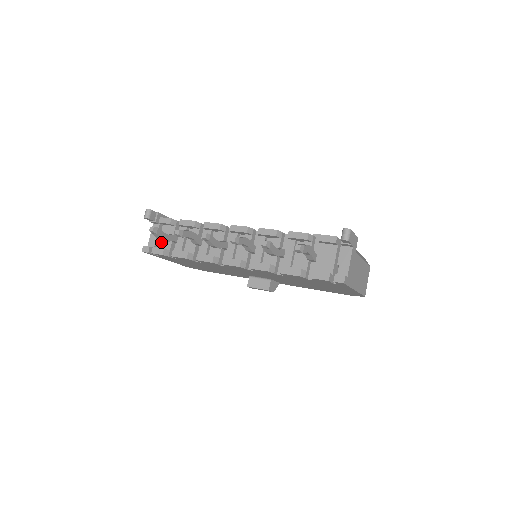
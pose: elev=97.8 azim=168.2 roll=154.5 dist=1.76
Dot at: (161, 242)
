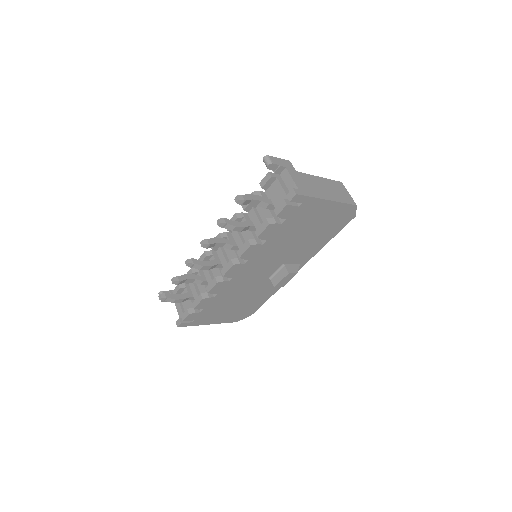
Dot at: (185, 308)
